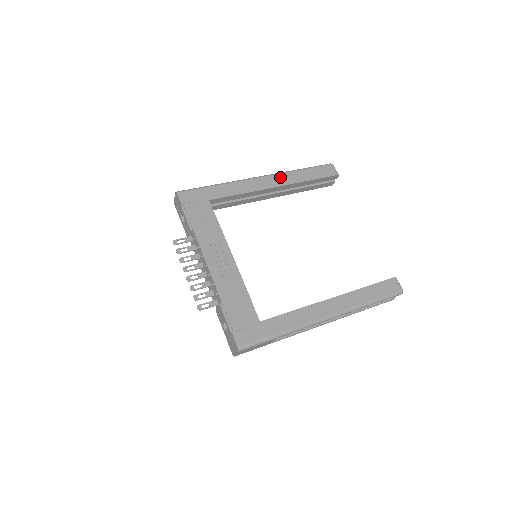
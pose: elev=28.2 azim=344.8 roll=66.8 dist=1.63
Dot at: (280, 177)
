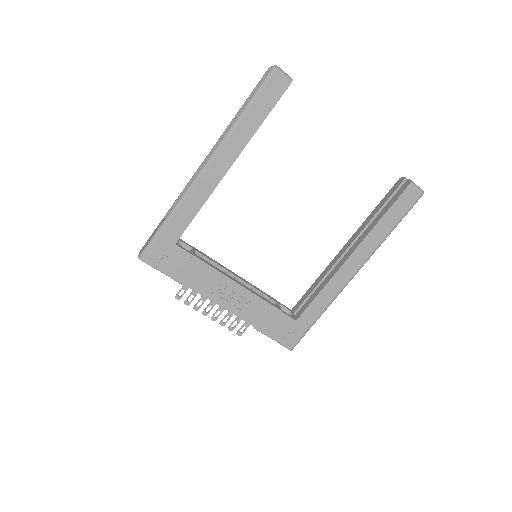
Dot at: (225, 150)
